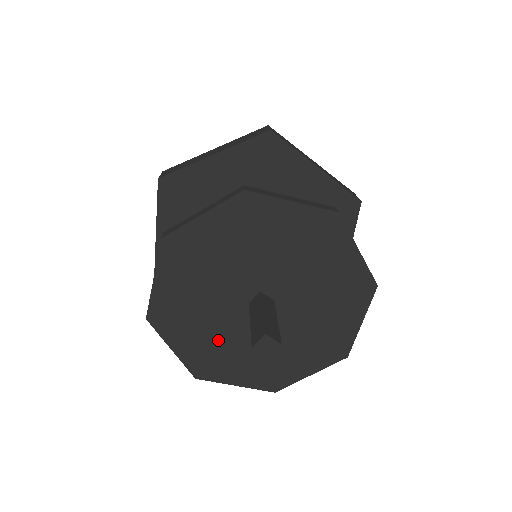
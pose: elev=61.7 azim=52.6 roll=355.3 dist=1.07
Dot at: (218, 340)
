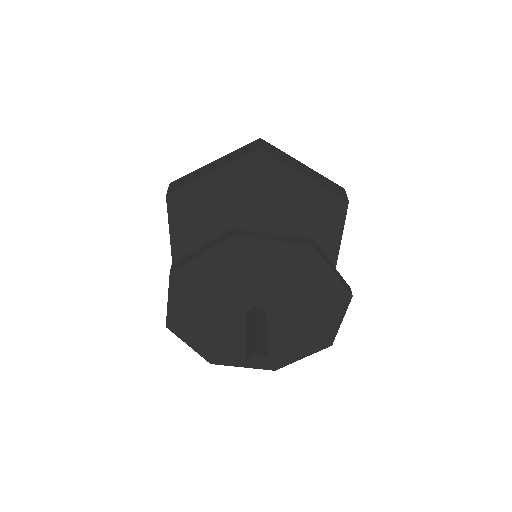
Dot at: (225, 338)
